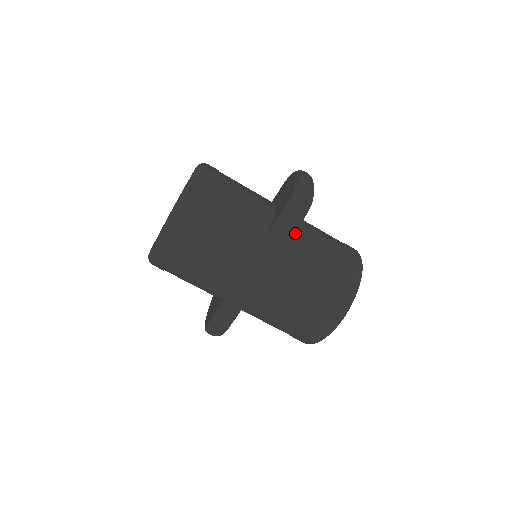
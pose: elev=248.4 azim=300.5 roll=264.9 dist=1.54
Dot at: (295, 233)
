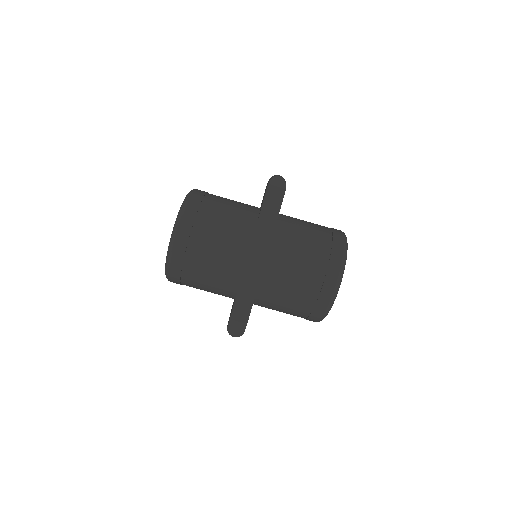
Dot at: (281, 219)
